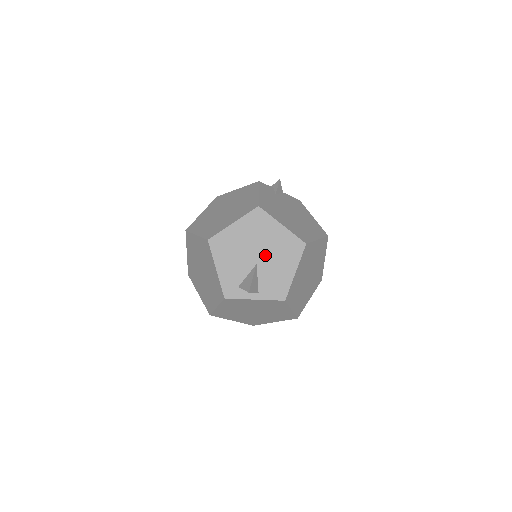
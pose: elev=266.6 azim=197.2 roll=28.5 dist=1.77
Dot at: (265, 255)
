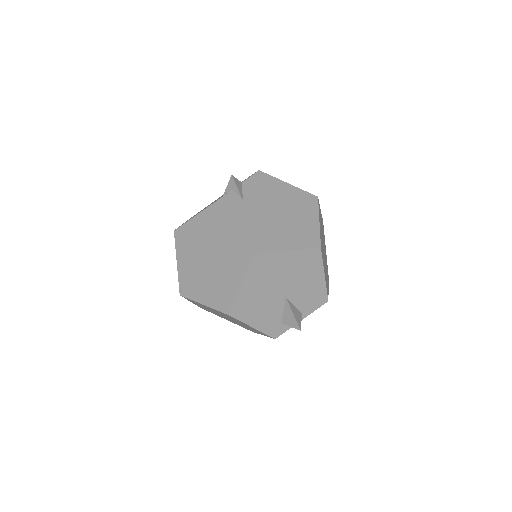
Dot at: (289, 285)
